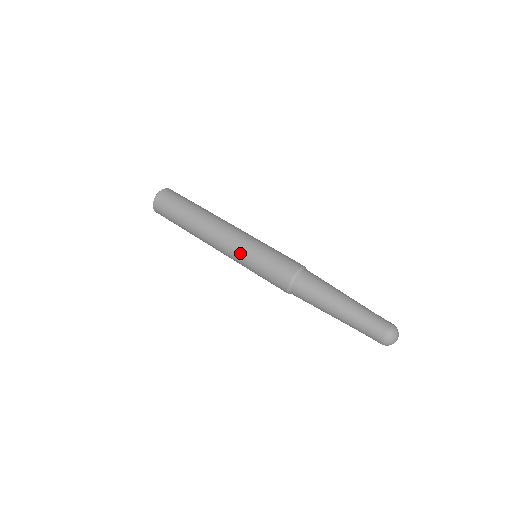
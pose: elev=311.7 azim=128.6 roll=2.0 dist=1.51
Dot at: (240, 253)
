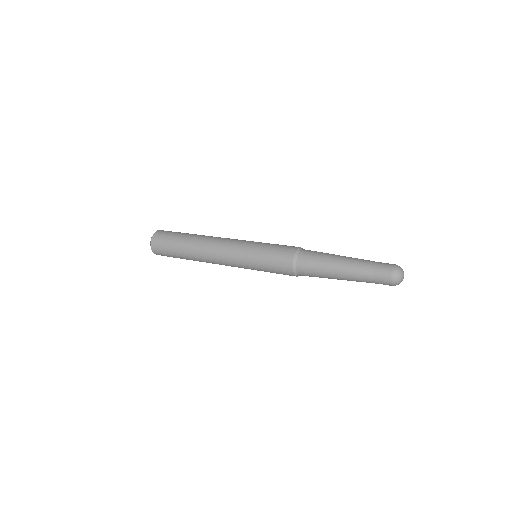
Dot at: (241, 258)
